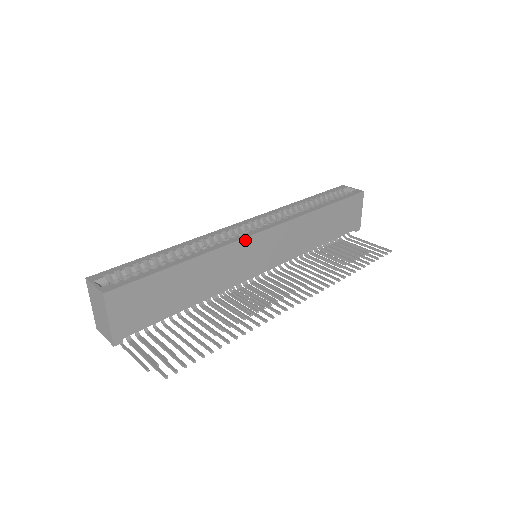
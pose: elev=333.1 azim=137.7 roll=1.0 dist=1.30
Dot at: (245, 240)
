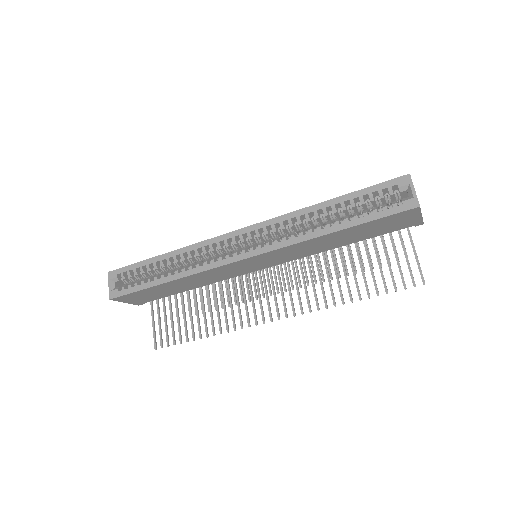
Dot at: (225, 266)
